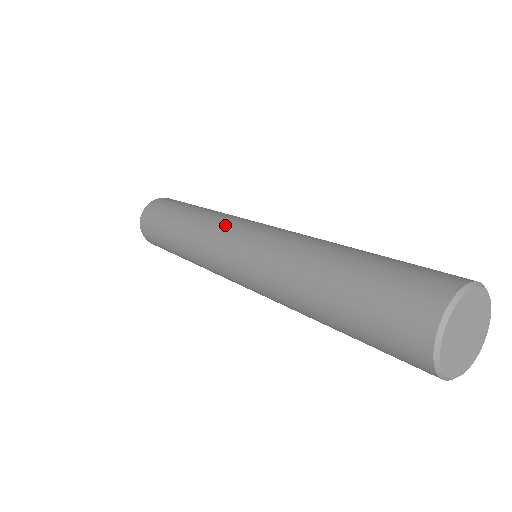
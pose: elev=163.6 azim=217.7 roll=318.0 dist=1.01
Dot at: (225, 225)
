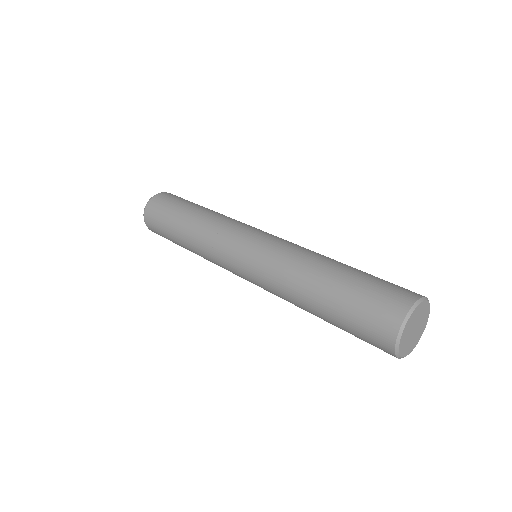
Dot at: (236, 227)
